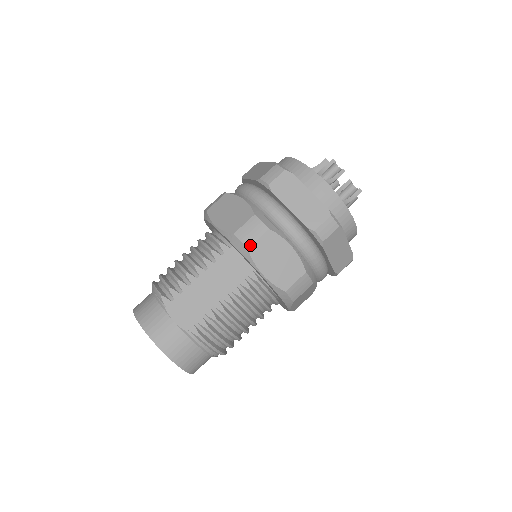
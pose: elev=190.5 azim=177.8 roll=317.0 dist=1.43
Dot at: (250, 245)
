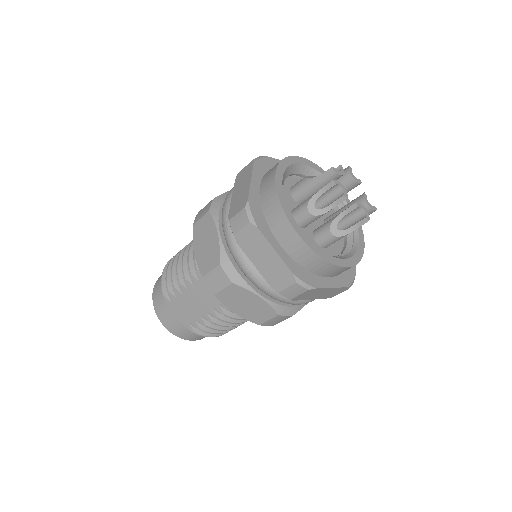
Dot at: (216, 293)
